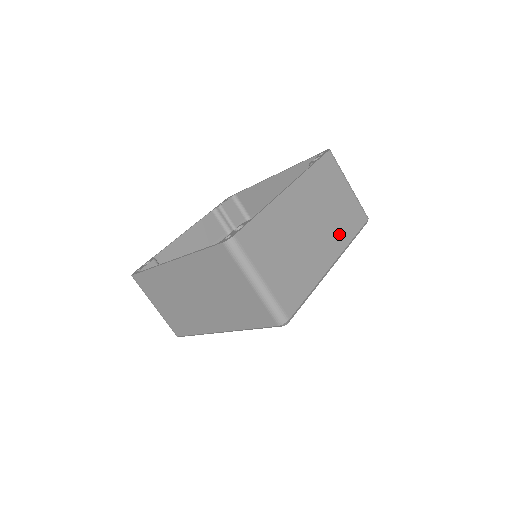
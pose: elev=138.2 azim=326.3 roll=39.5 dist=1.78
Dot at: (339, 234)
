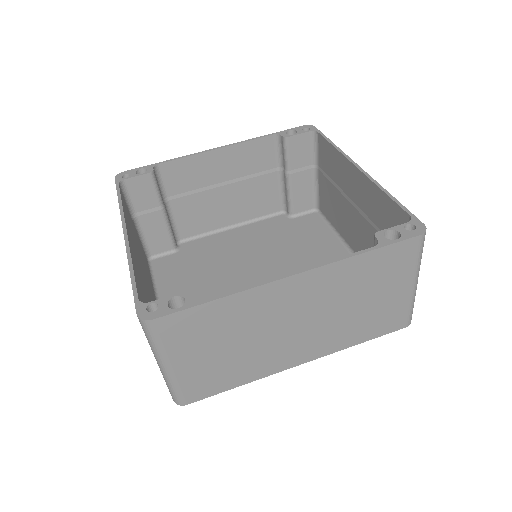
Dot at: (340, 337)
